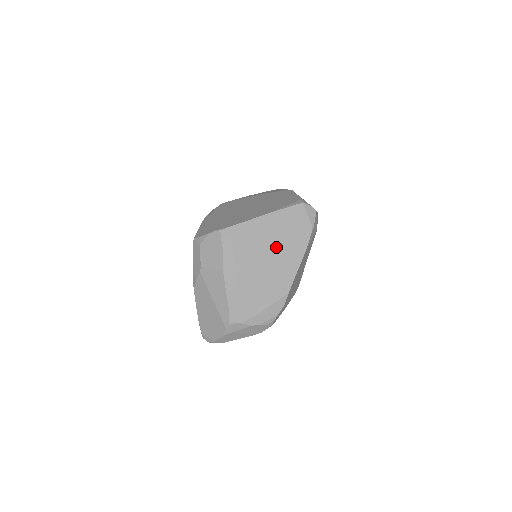
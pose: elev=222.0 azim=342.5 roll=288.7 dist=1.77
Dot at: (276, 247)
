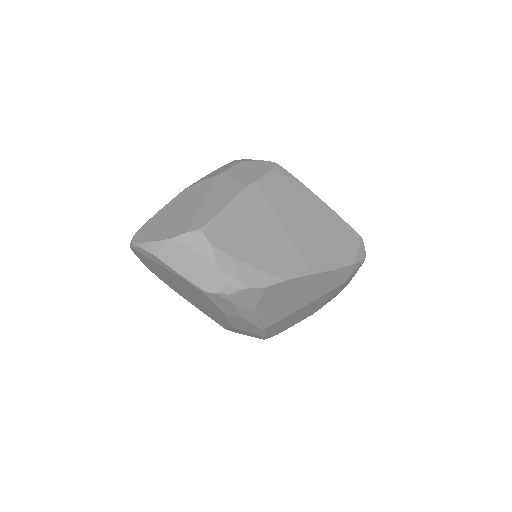
Dot at: (311, 233)
